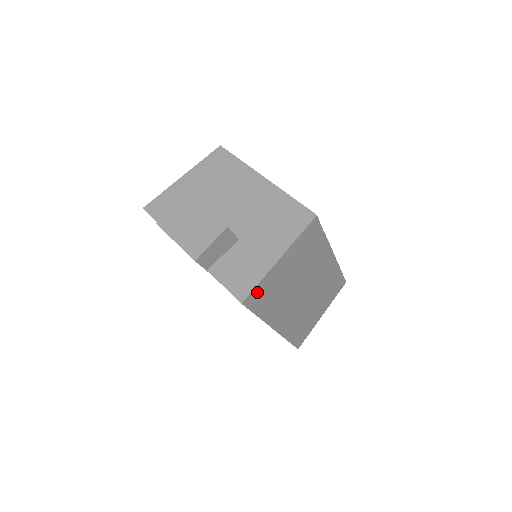
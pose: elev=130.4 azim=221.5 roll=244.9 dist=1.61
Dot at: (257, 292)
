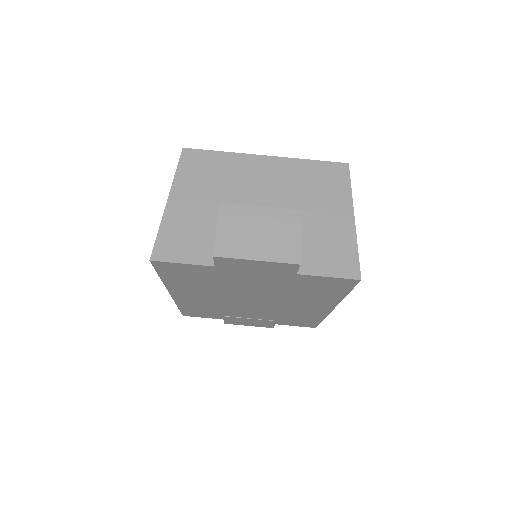
Dot at: occluded
